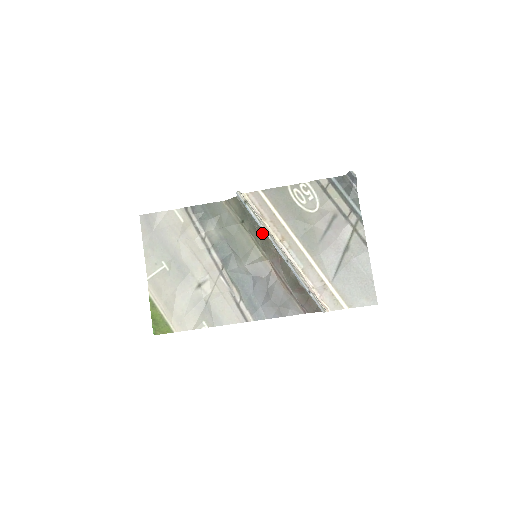
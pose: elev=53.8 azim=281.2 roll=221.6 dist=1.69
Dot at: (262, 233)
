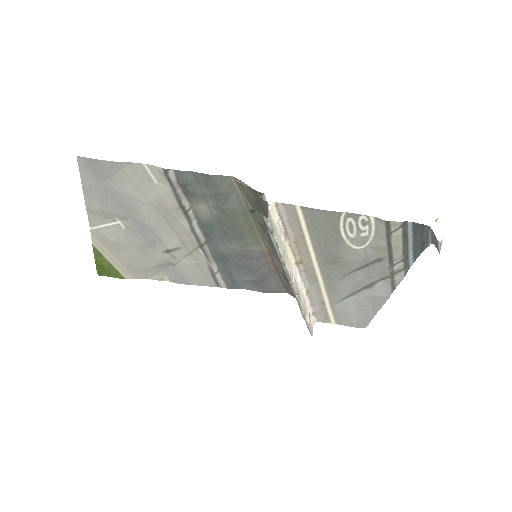
Dot at: occluded
